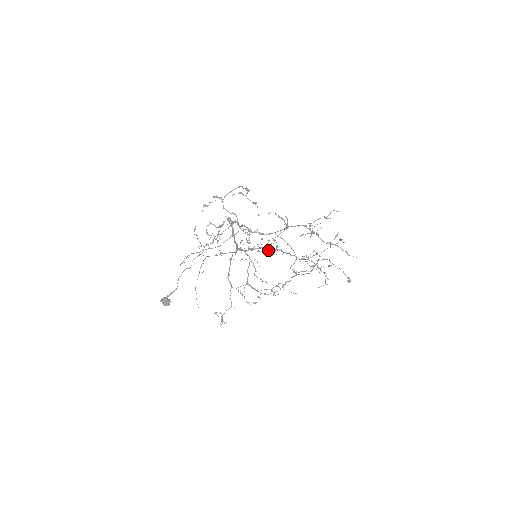
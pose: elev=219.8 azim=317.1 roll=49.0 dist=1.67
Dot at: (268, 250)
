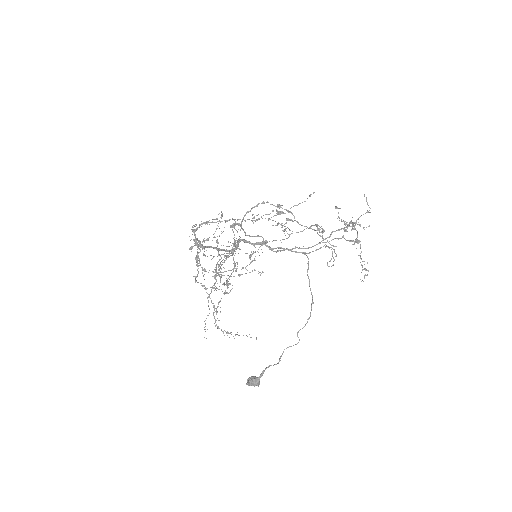
Dot at: occluded
